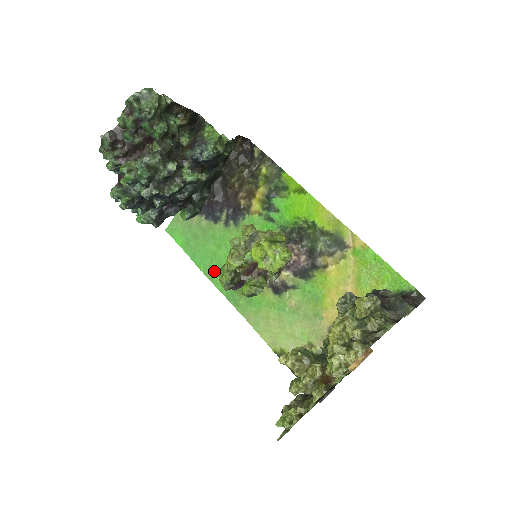
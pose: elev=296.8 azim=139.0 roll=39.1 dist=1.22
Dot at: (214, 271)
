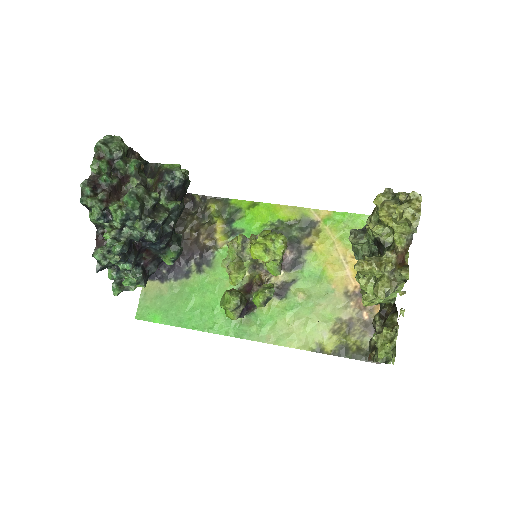
Dot at: (209, 321)
